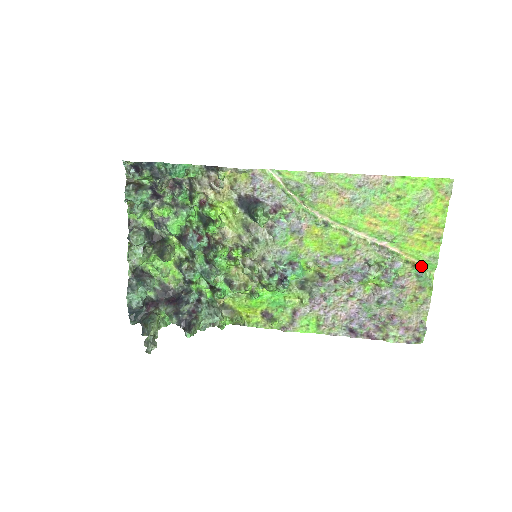
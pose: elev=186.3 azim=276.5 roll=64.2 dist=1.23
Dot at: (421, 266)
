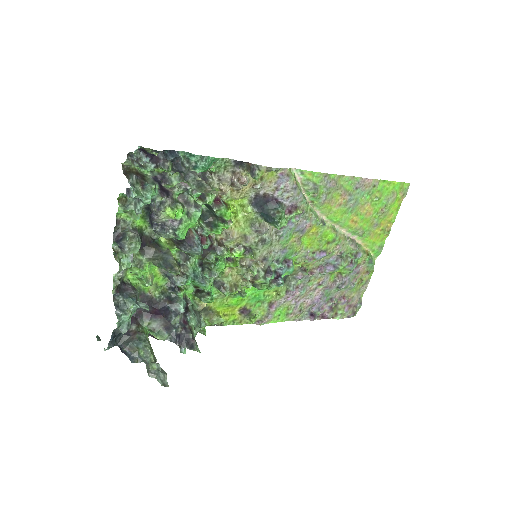
Dot at: (371, 254)
